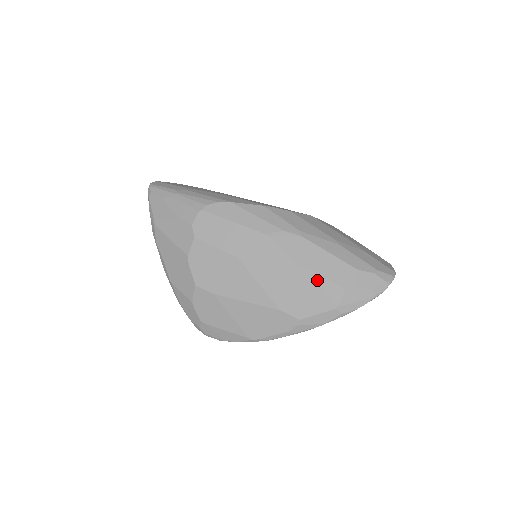
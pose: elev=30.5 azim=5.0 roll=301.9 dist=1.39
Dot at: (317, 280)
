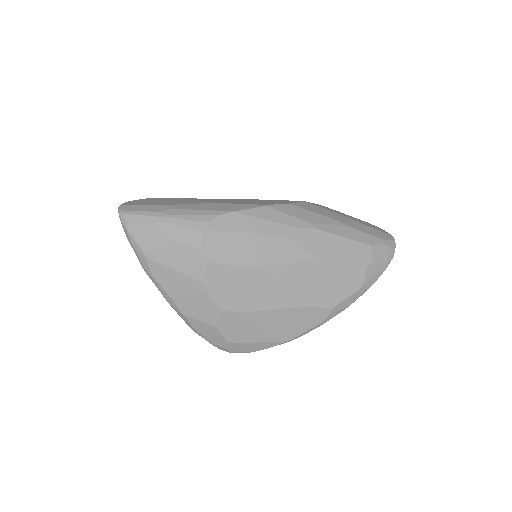
Dot at: (340, 267)
